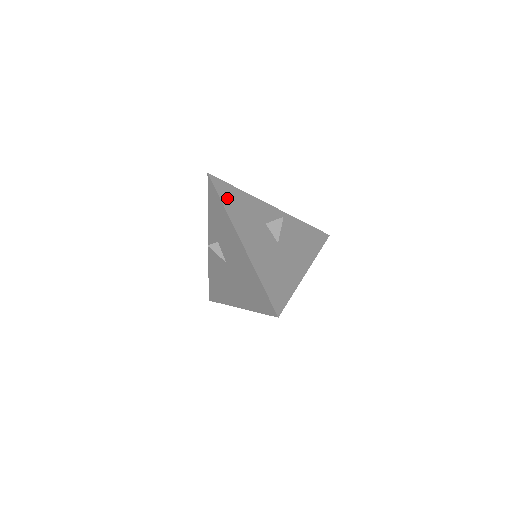
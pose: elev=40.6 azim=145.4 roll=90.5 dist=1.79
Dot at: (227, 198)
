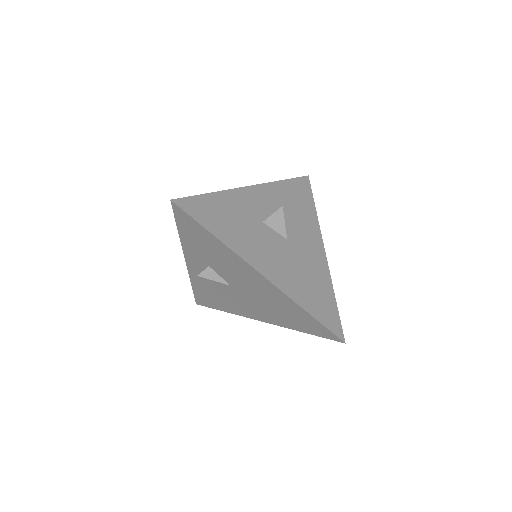
Dot at: (213, 222)
